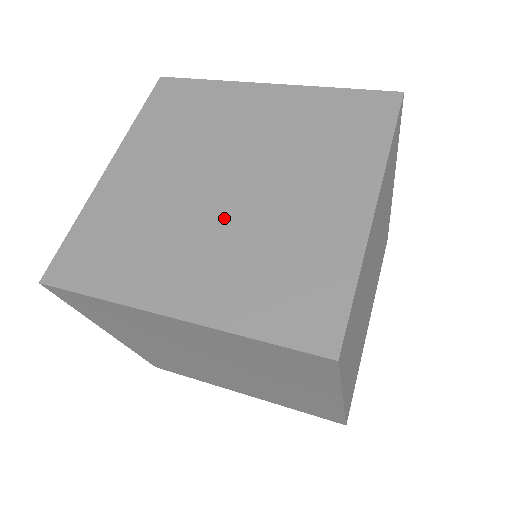
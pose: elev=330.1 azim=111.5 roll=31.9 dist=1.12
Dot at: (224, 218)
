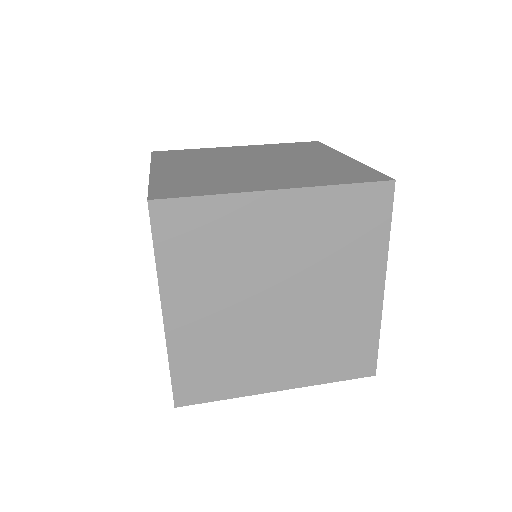
Dot at: (227, 167)
